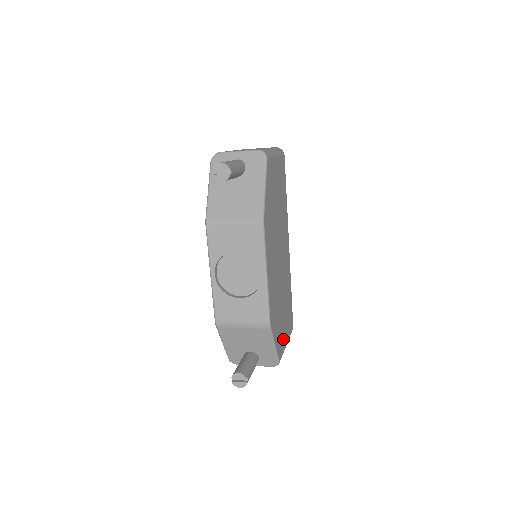
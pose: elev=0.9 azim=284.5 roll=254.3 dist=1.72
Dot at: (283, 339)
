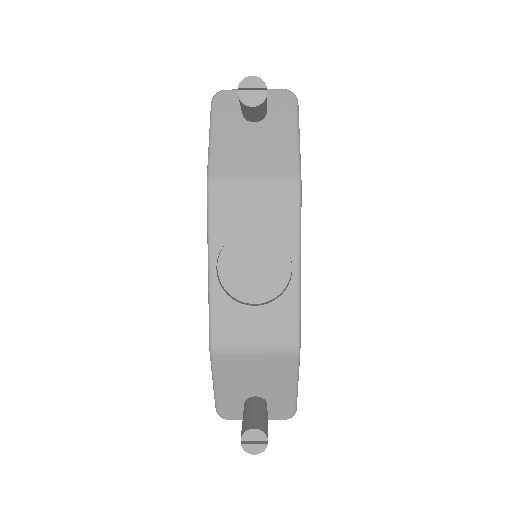
Dot at: occluded
